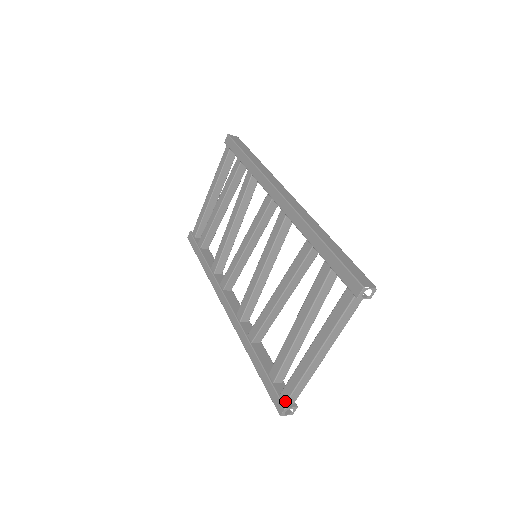
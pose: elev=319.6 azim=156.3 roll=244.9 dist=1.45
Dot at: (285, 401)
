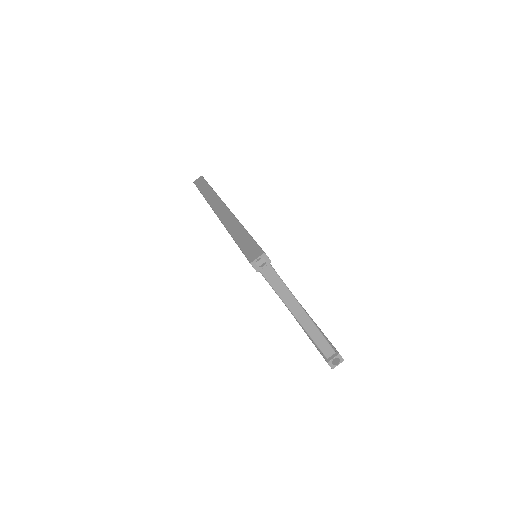
Dot at: (325, 357)
